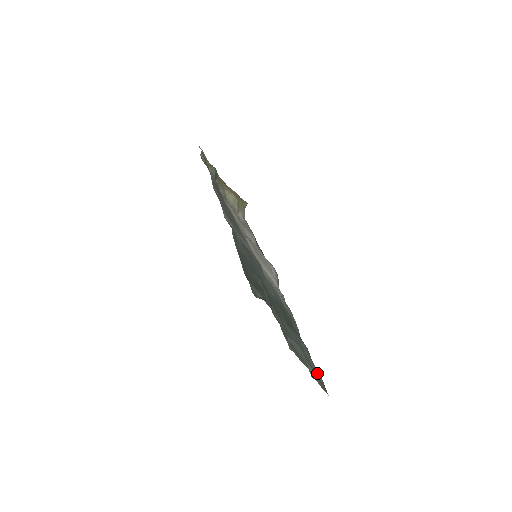
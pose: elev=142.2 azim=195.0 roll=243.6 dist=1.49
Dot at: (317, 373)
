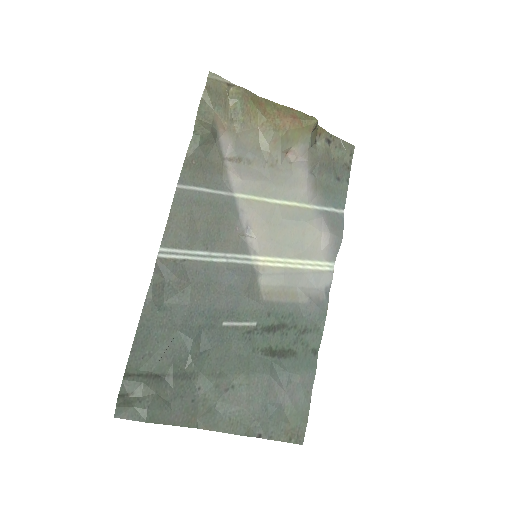
Dot at: (296, 416)
